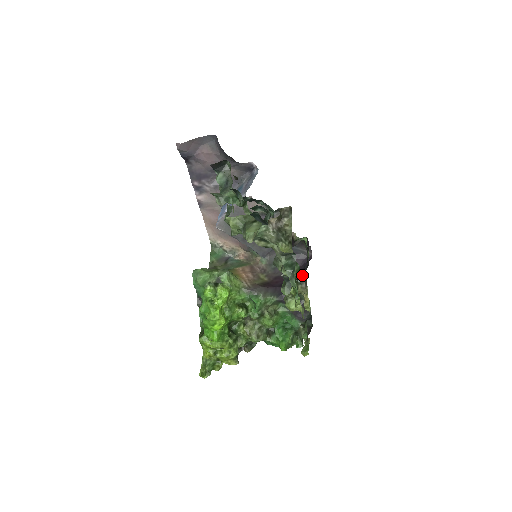
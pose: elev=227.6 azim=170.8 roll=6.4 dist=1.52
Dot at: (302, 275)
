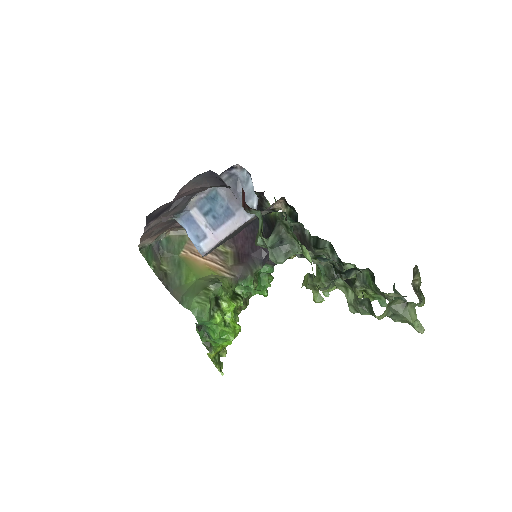
Dot at: occluded
